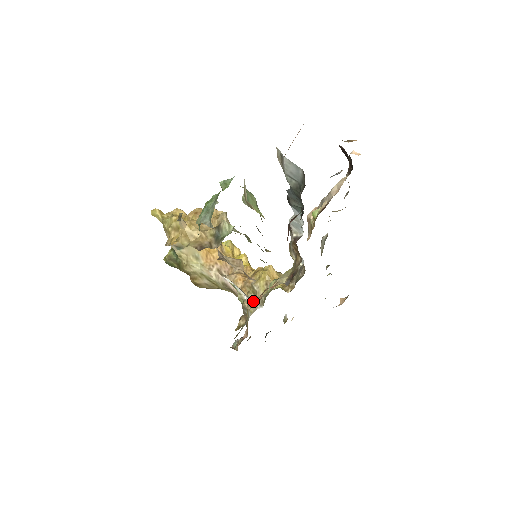
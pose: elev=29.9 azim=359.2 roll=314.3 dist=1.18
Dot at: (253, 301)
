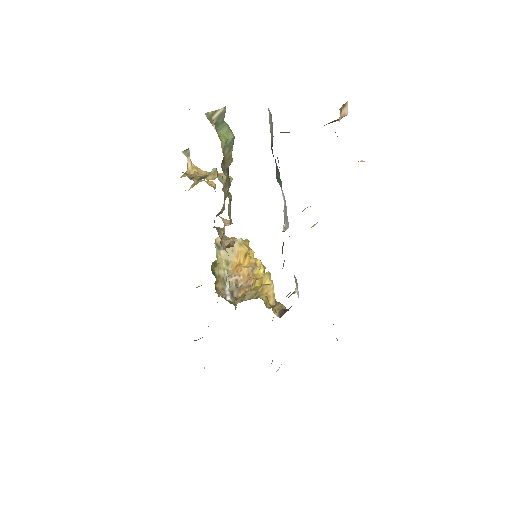
Dot at: (231, 296)
